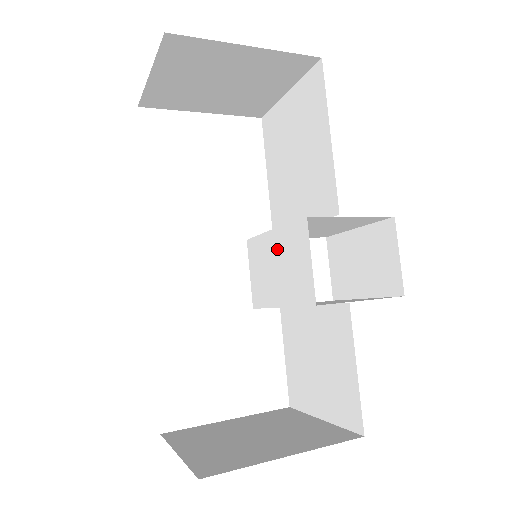
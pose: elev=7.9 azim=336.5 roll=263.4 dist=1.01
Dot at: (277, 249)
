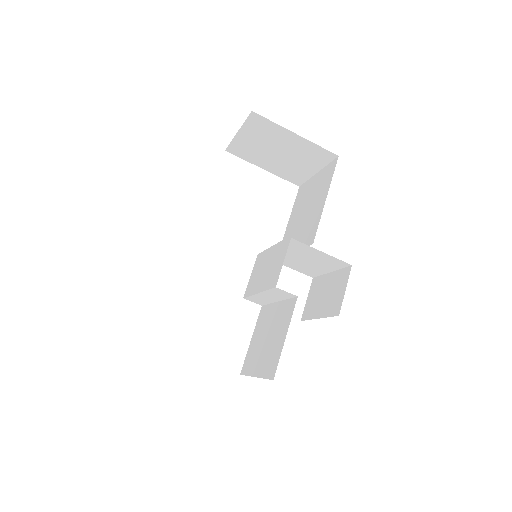
Dot at: (271, 257)
